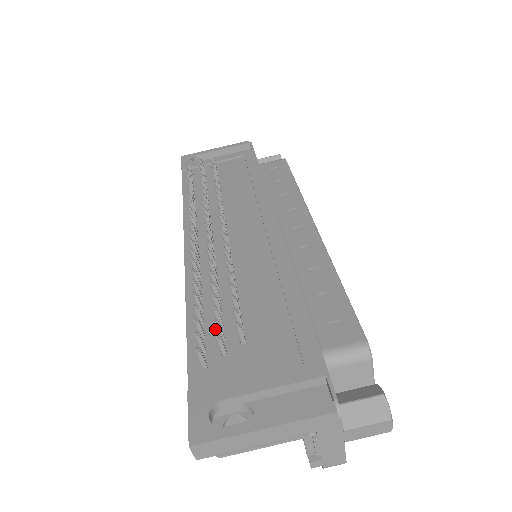
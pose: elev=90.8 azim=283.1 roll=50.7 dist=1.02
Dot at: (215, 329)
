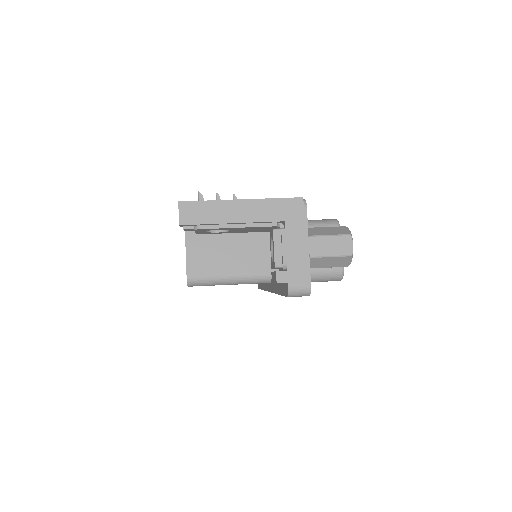
Dot at: occluded
